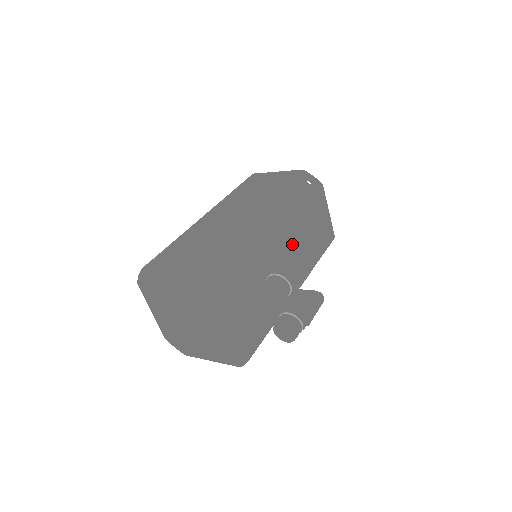
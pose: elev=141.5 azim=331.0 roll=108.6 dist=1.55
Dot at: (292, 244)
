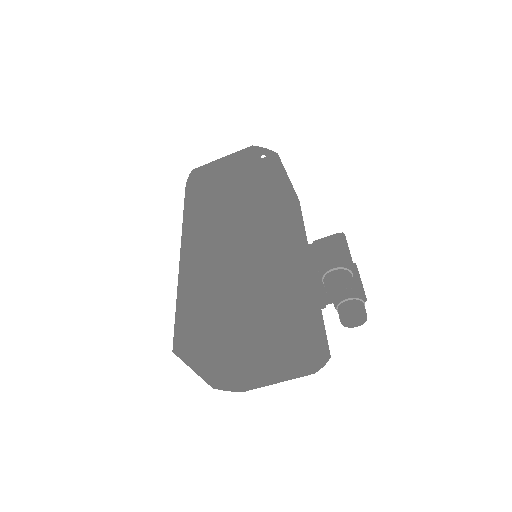
Dot at: (295, 228)
